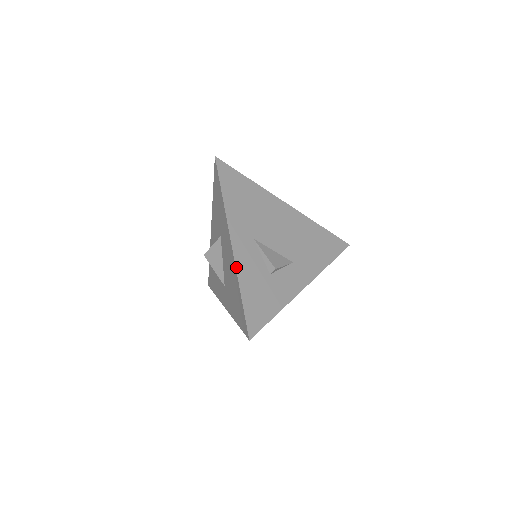
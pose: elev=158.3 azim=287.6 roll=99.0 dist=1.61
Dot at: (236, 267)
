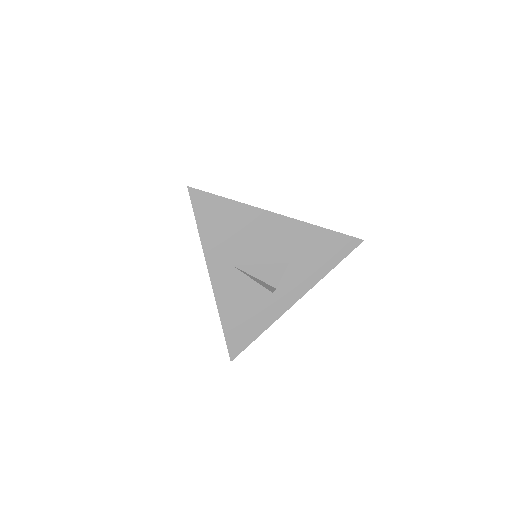
Dot at: occluded
